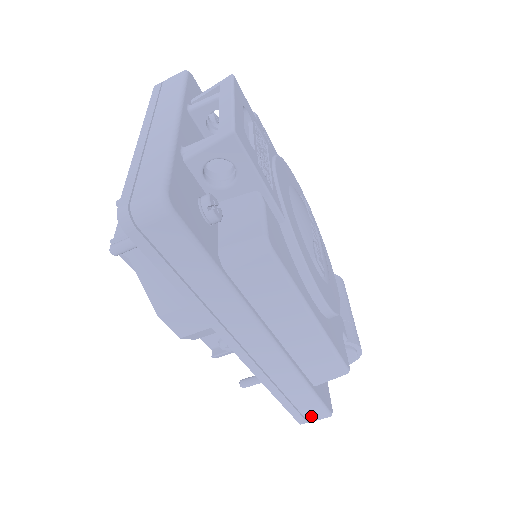
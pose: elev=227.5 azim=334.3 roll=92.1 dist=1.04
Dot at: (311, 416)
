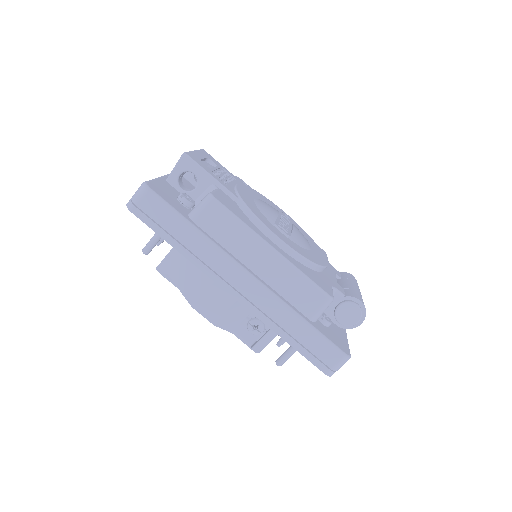
Dot at: (328, 360)
